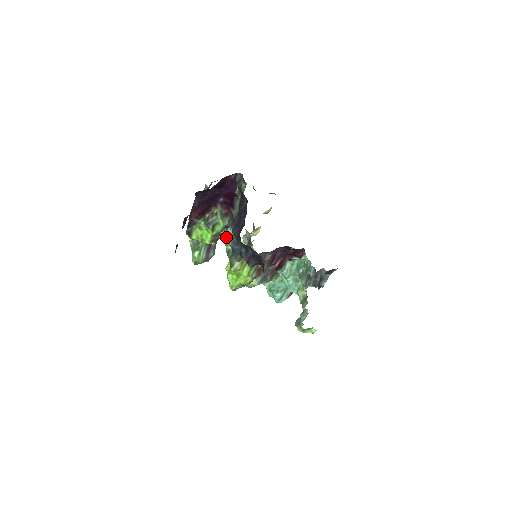
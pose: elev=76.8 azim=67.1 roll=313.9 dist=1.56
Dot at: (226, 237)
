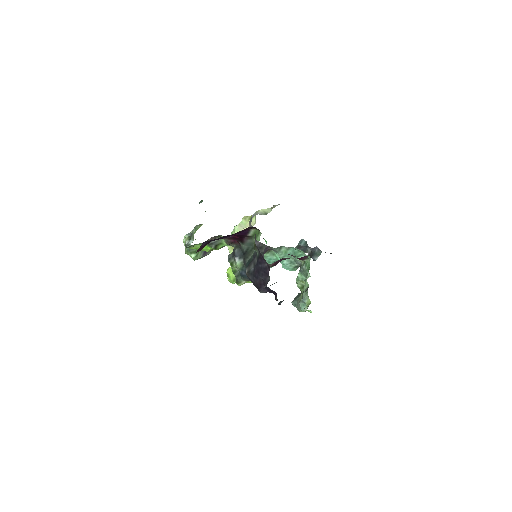
Dot at: (232, 261)
